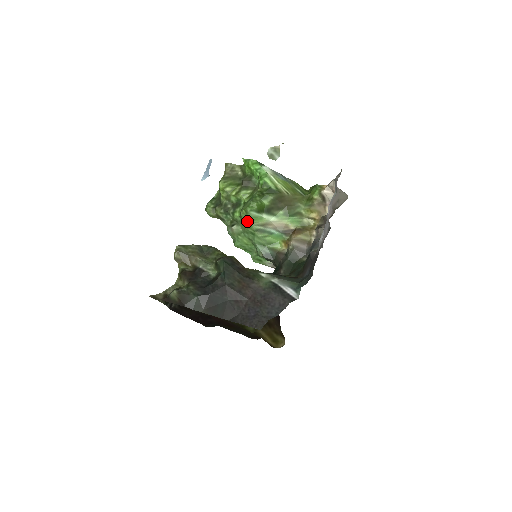
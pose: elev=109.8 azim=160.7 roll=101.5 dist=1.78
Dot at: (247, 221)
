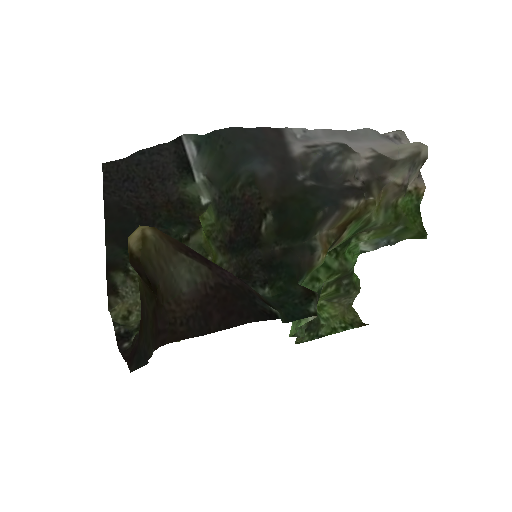
Dot at: occluded
